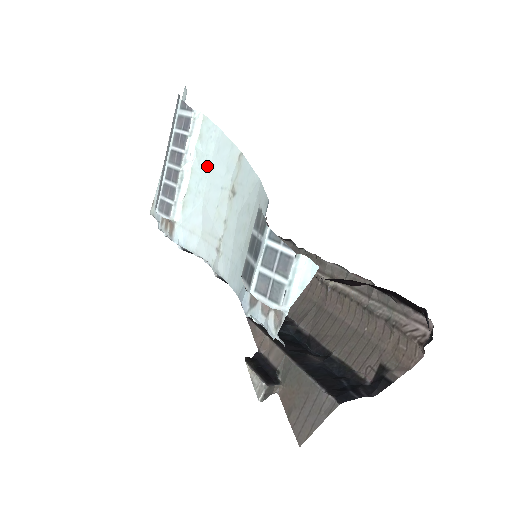
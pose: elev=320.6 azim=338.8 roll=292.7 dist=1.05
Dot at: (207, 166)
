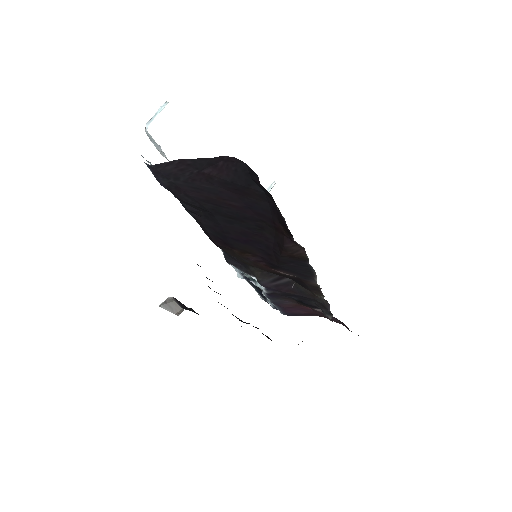
Dot at: occluded
